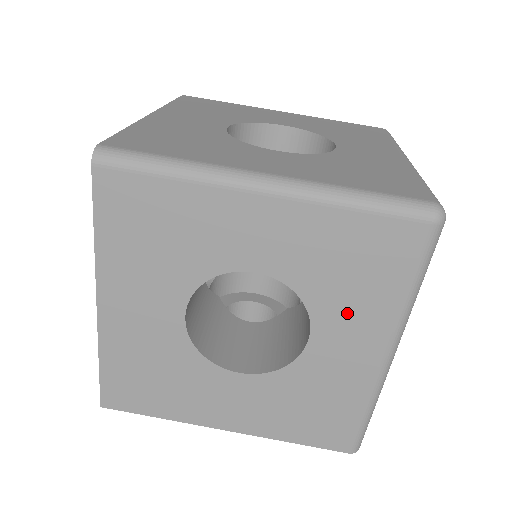
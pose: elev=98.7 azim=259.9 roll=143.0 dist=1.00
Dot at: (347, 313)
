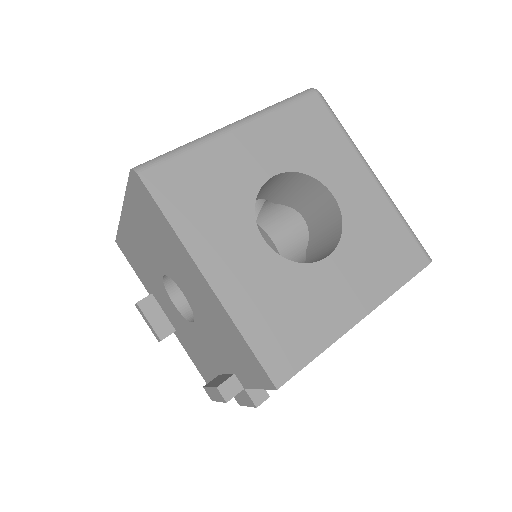
Dot at: (333, 165)
